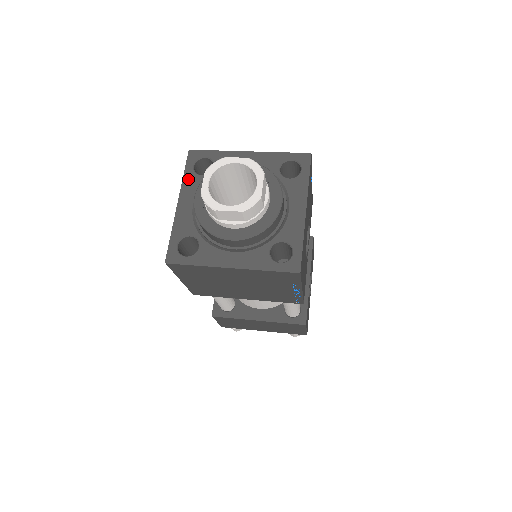
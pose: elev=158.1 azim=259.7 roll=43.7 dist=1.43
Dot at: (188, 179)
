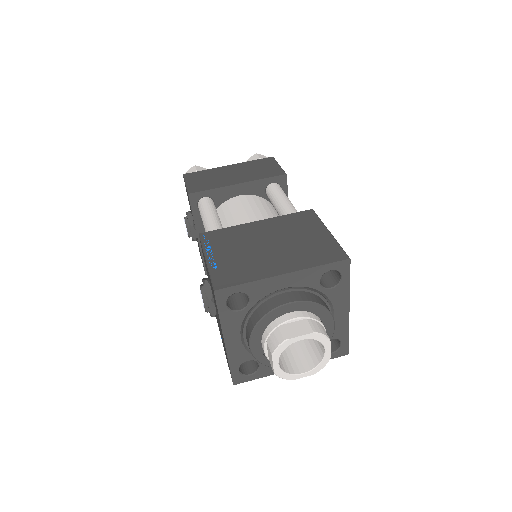
Dot at: (226, 319)
